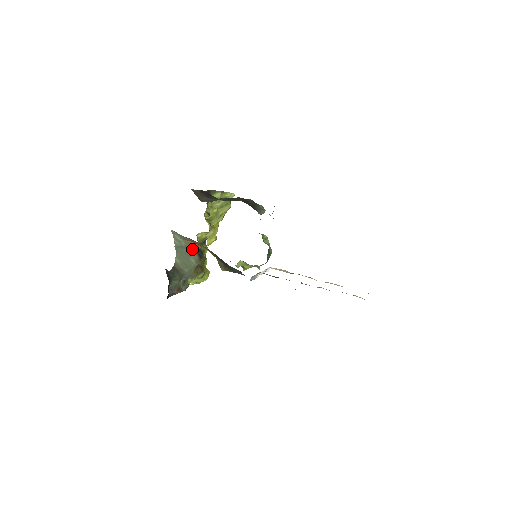
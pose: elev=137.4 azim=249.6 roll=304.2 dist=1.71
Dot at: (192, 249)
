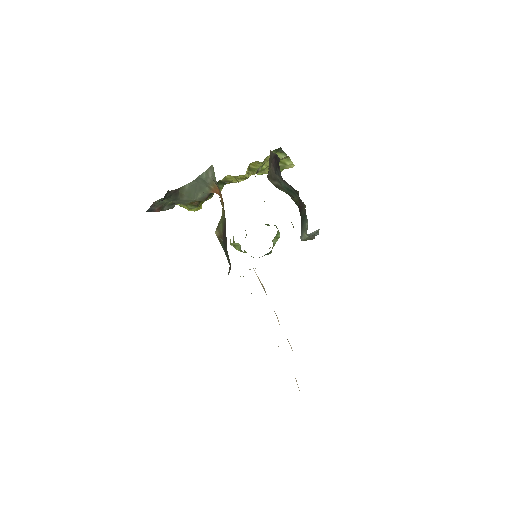
Dot at: (210, 189)
